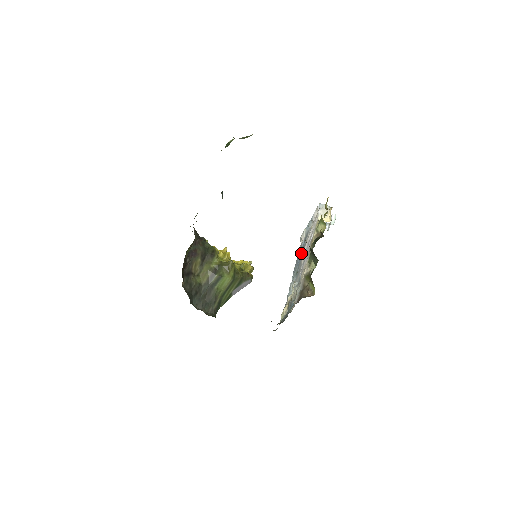
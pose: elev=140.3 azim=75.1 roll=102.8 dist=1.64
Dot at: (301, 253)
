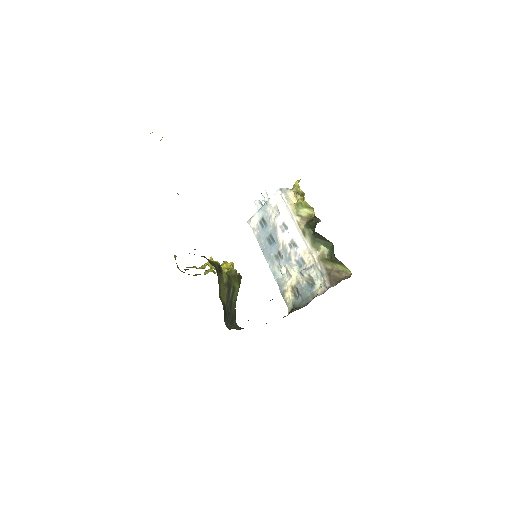
Dot at: (268, 237)
